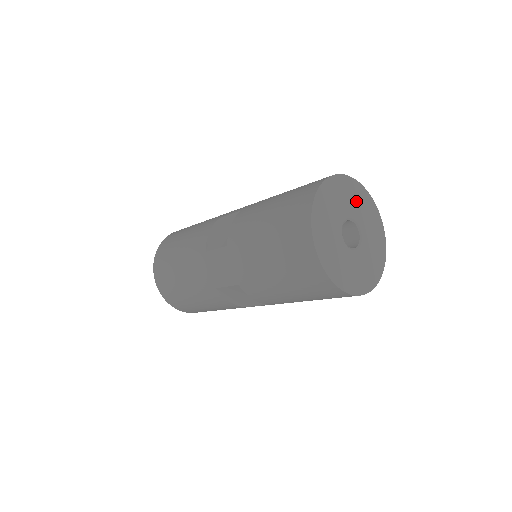
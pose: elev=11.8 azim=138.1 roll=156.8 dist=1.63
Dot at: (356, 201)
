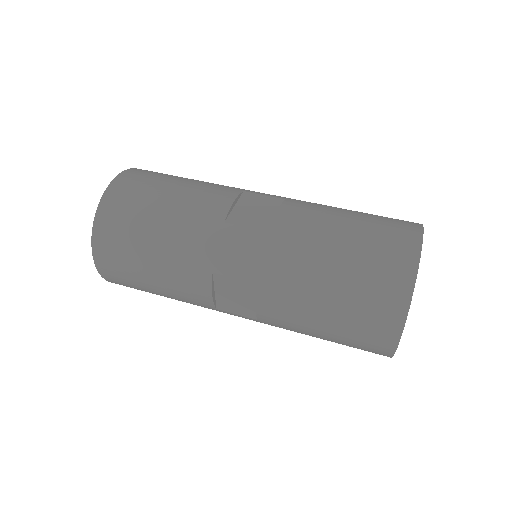
Dot at: occluded
